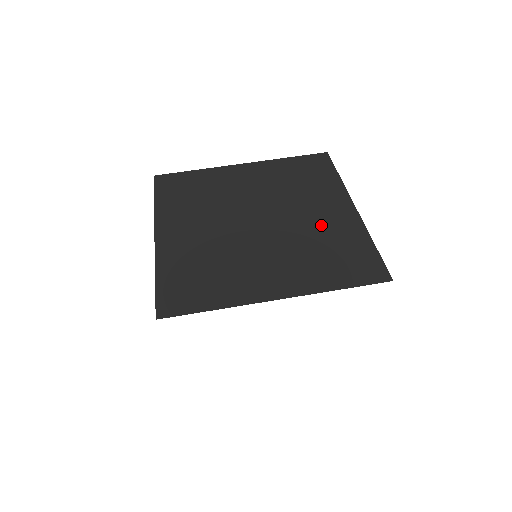
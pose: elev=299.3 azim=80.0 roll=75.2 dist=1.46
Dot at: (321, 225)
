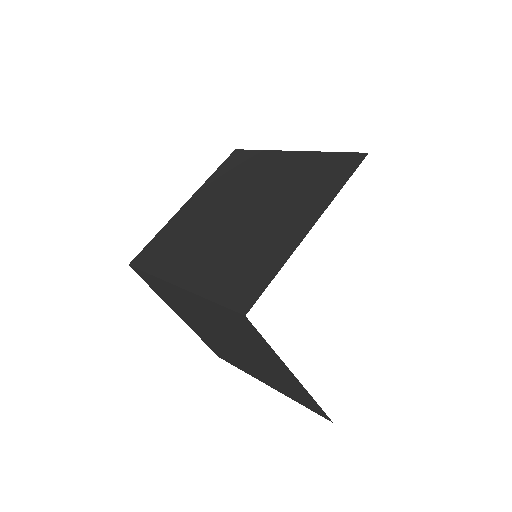
Dot at: (284, 176)
